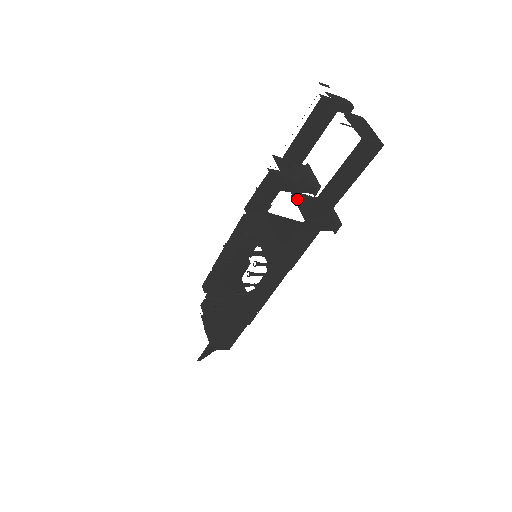
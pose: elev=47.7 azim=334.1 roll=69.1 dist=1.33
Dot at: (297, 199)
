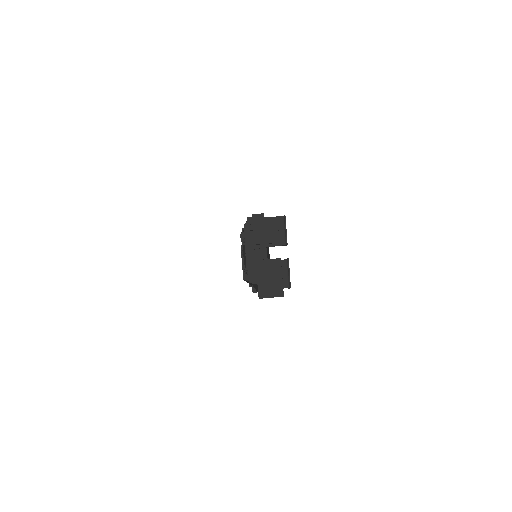
Dot at: (254, 269)
